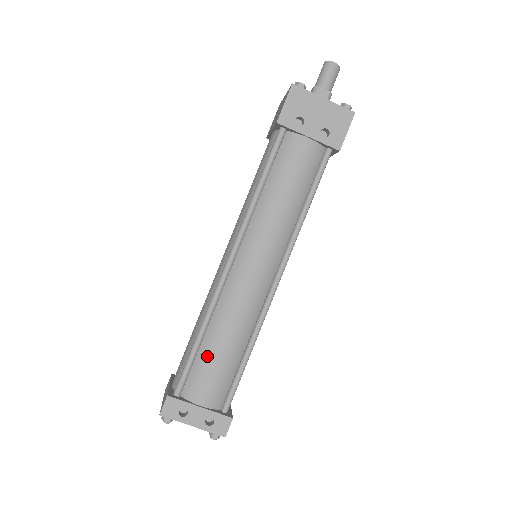
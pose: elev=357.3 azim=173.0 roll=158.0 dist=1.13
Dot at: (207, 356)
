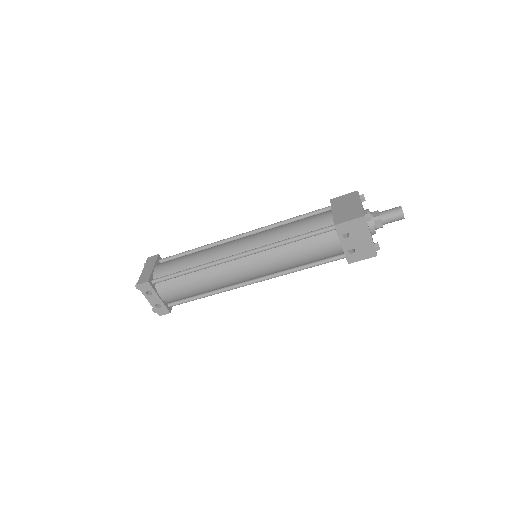
Dot at: (184, 282)
